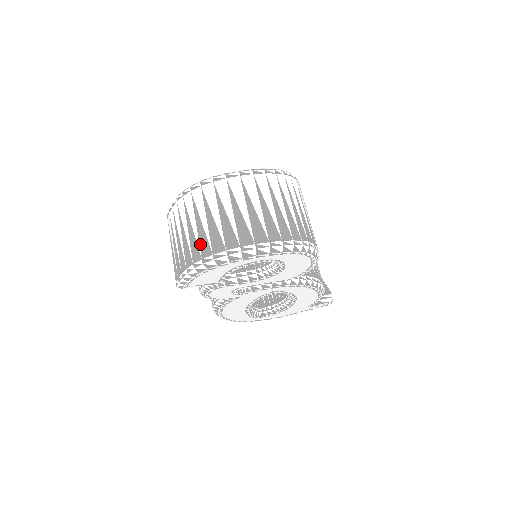
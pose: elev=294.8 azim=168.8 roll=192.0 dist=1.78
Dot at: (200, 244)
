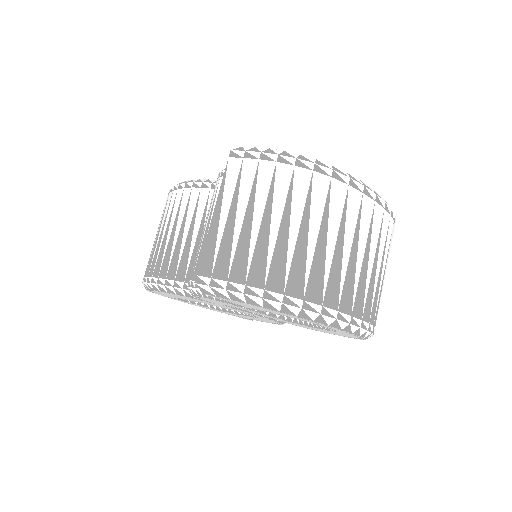
Dot at: (292, 268)
